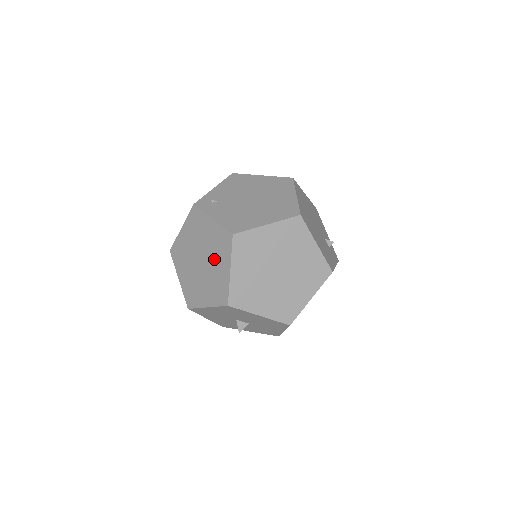
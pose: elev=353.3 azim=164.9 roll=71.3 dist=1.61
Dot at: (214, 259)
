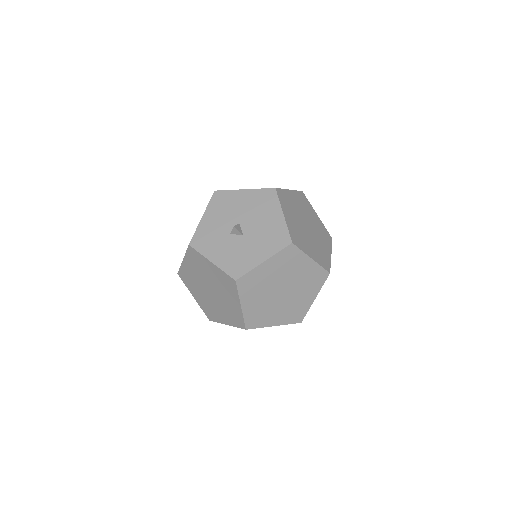
Dot at: occluded
